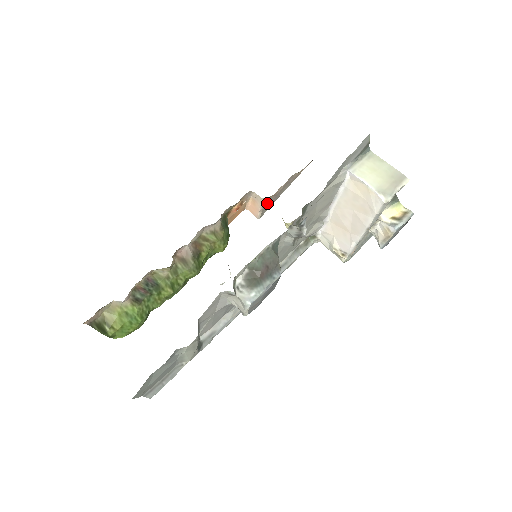
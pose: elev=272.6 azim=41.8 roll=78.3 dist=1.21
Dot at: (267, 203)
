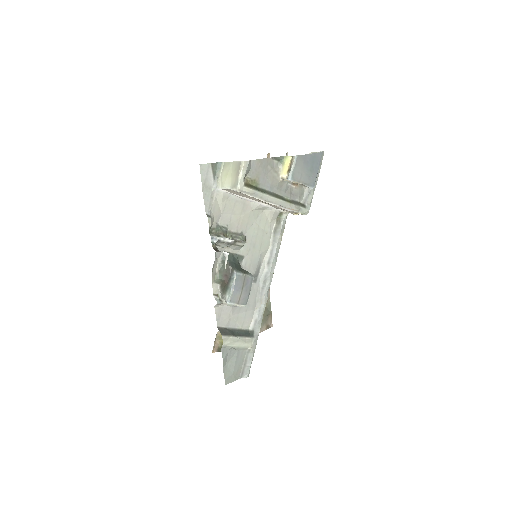
Dot at: occluded
